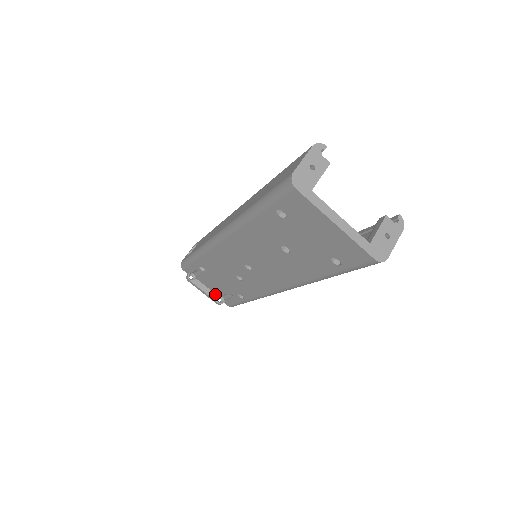
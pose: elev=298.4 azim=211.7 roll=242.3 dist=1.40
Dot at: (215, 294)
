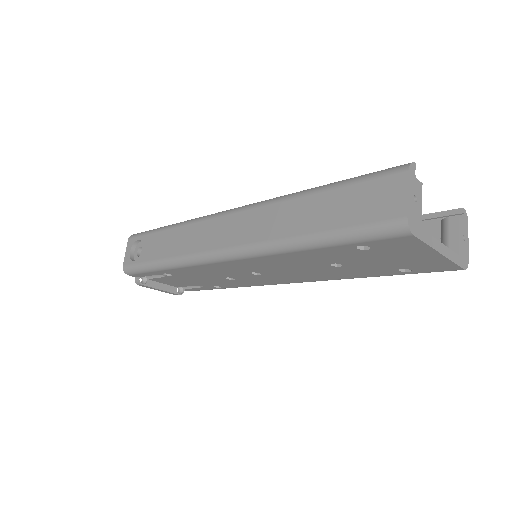
Dot at: (173, 287)
